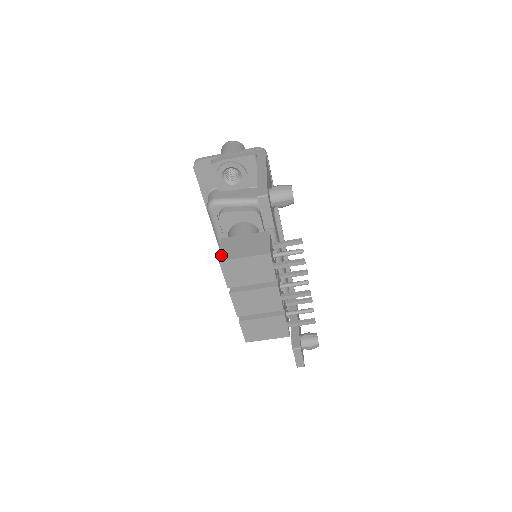
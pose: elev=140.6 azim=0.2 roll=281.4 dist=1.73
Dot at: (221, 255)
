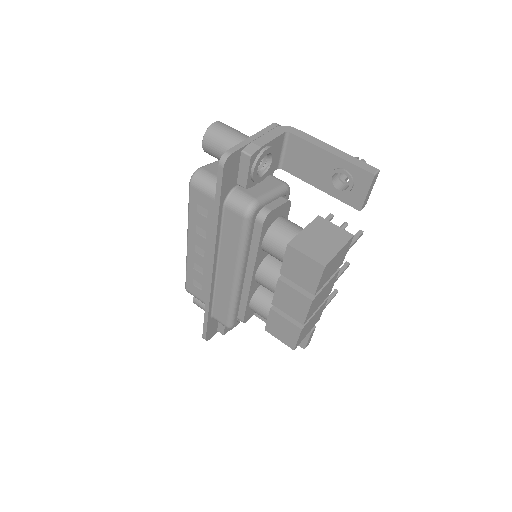
Dot at: (317, 260)
